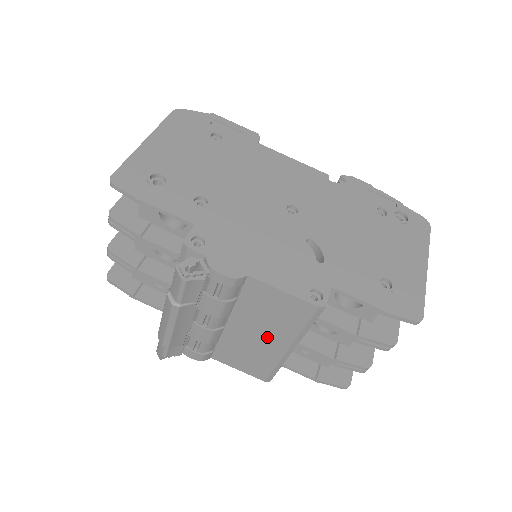
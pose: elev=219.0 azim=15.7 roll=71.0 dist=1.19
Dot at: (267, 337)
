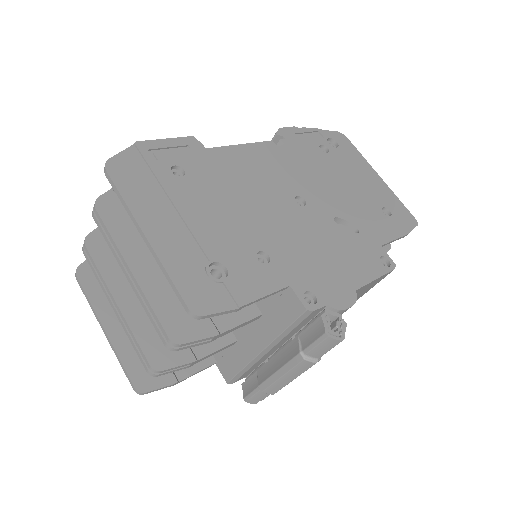
Dot at: occluded
